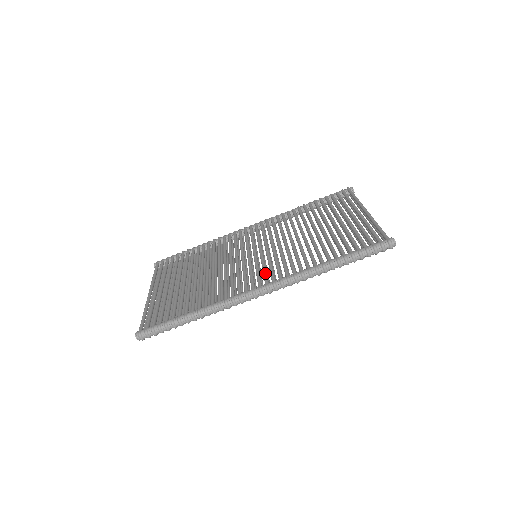
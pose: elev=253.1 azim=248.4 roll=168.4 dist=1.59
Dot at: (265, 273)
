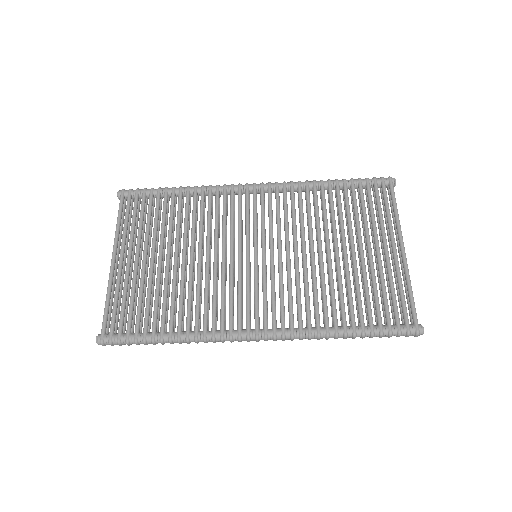
Dot at: (266, 309)
